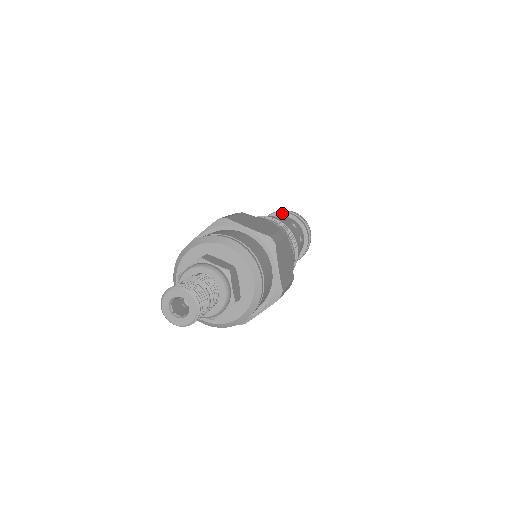
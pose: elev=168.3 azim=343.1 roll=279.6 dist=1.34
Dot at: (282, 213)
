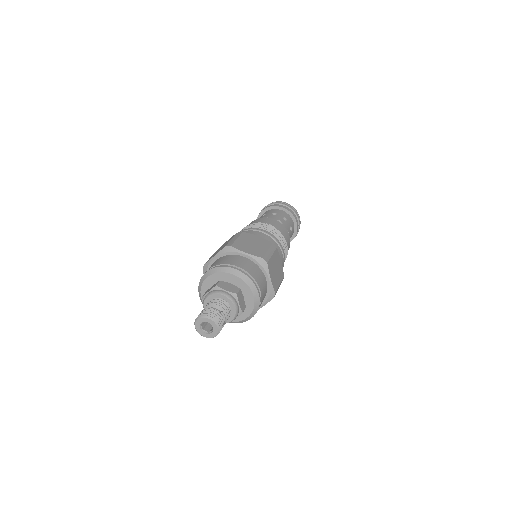
Dot at: (275, 207)
